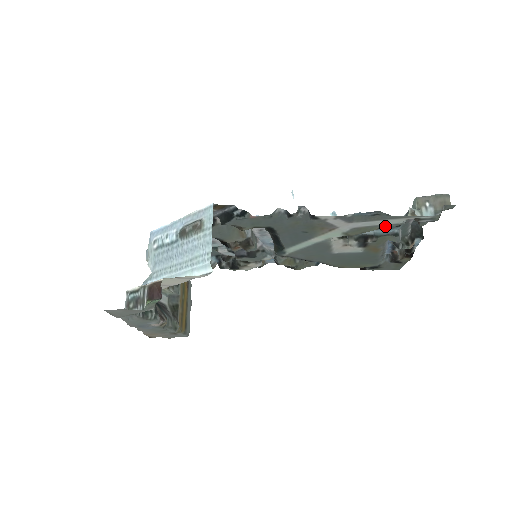
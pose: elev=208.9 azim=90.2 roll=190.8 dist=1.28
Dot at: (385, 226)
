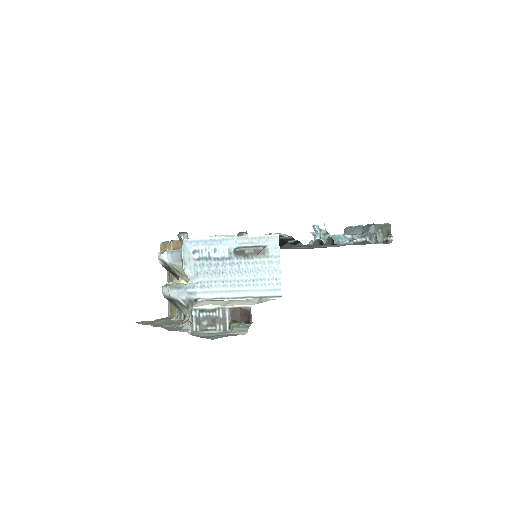
Dot at: occluded
